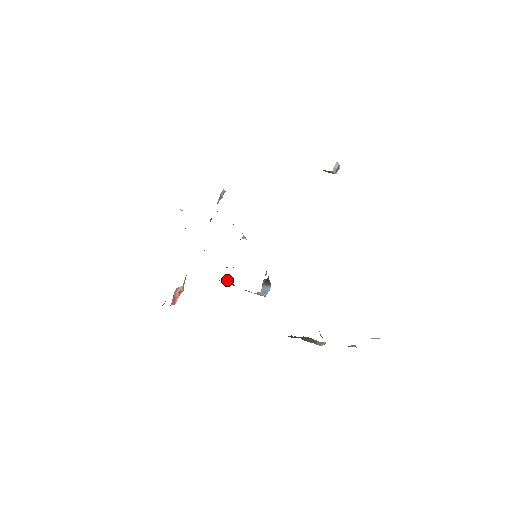
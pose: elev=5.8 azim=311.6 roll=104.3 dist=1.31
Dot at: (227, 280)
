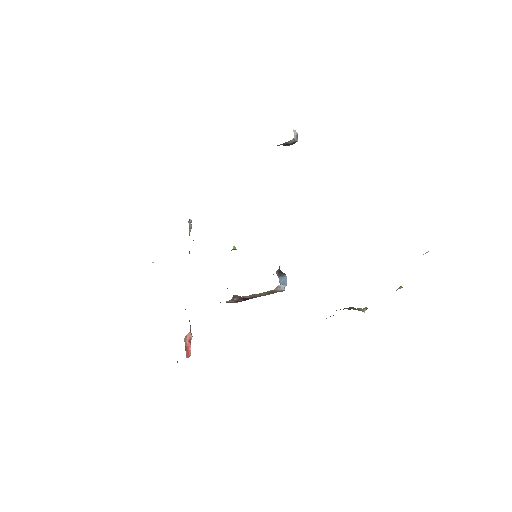
Dot at: (236, 296)
